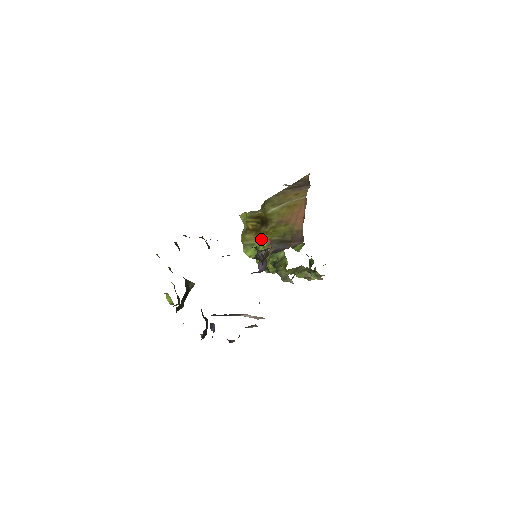
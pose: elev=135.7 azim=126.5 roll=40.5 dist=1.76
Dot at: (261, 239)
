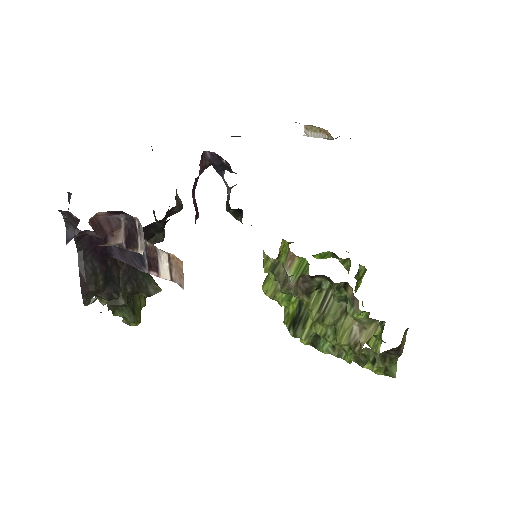
Dot at: (281, 251)
